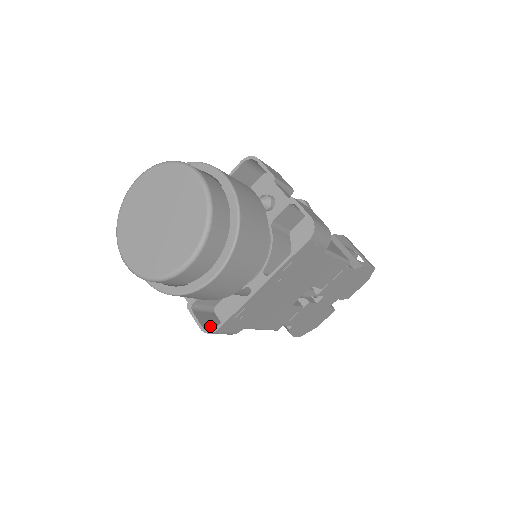
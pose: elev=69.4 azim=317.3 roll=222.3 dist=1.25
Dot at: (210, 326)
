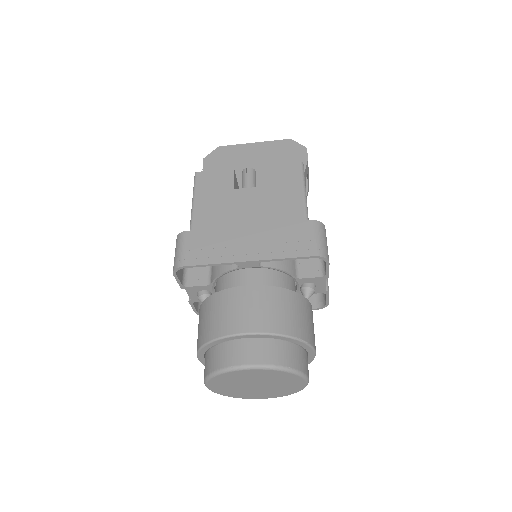
Dot at: occluded
